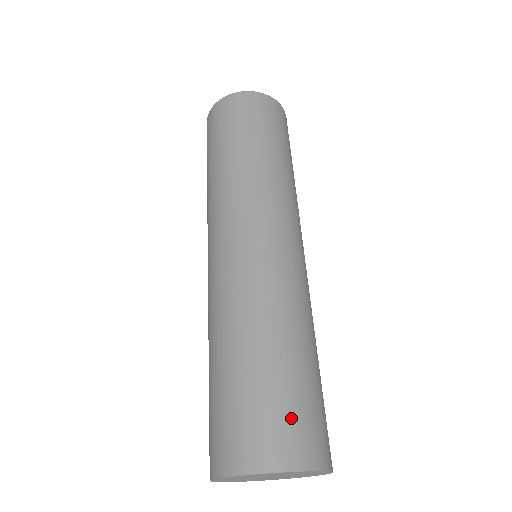
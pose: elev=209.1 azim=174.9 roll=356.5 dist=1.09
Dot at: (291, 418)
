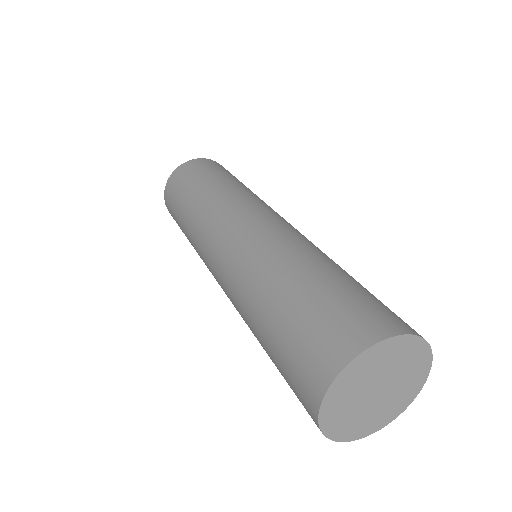
Dot at: (329, 320)
